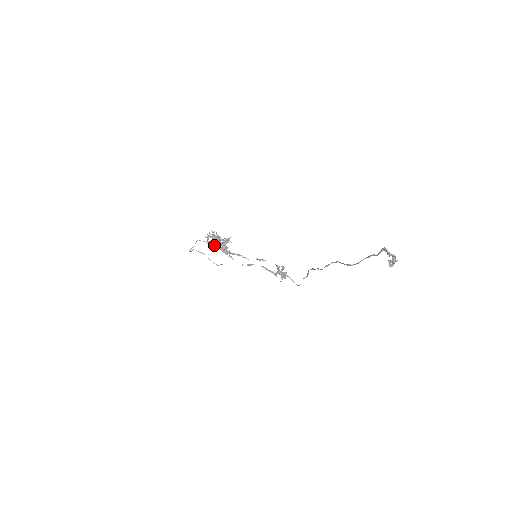
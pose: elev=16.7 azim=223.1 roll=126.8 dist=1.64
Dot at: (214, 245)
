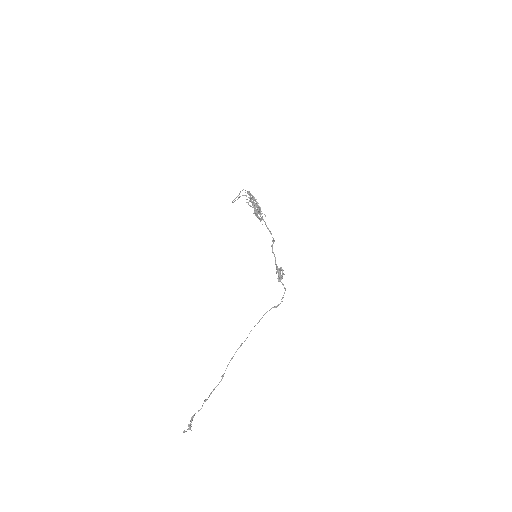
Dot at: (250, 206)
